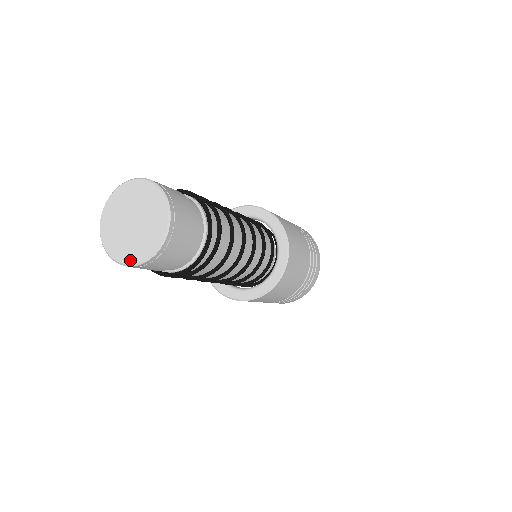
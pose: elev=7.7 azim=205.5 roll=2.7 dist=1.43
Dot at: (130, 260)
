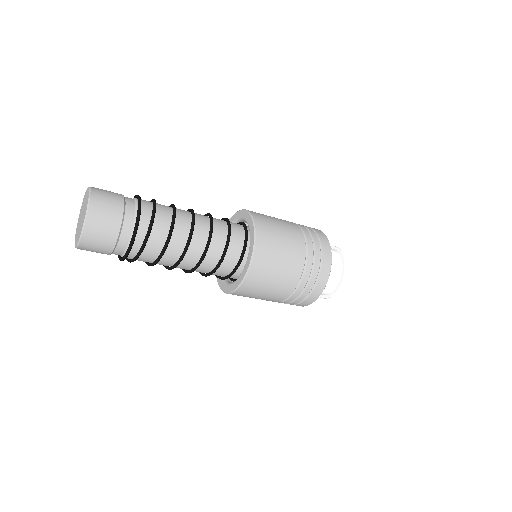
Dot at: (77, 243)
